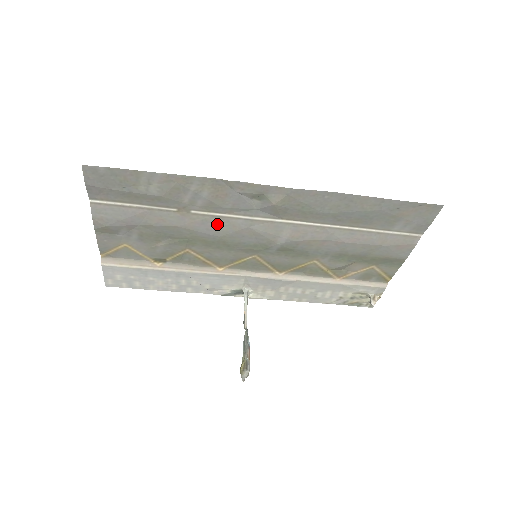
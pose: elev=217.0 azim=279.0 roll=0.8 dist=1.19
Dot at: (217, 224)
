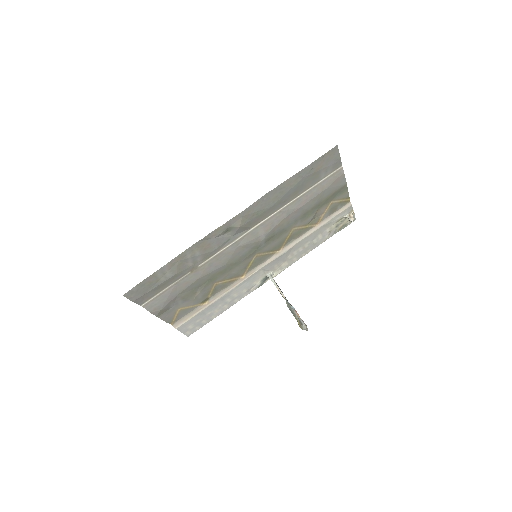
Dot at: (218, 260)
